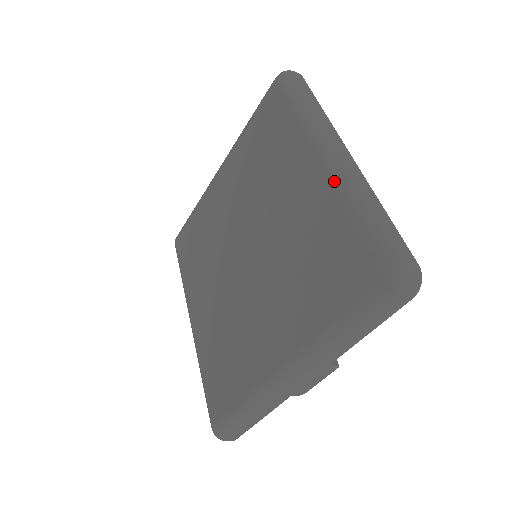
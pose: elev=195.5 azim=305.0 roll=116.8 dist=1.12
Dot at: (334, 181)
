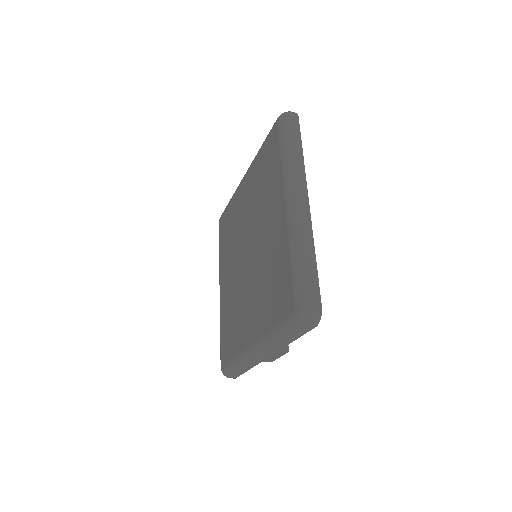
Dot at: (288, 228)
